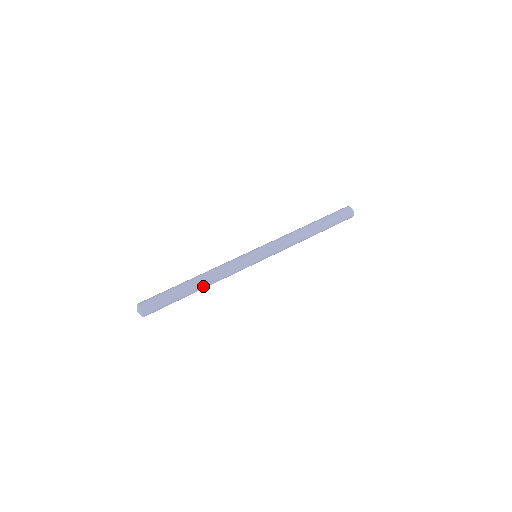
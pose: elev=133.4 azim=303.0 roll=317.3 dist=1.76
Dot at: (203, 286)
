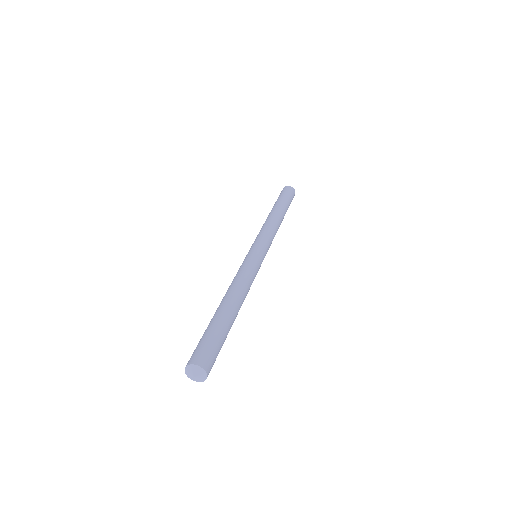
Dot at: (239, 306)
